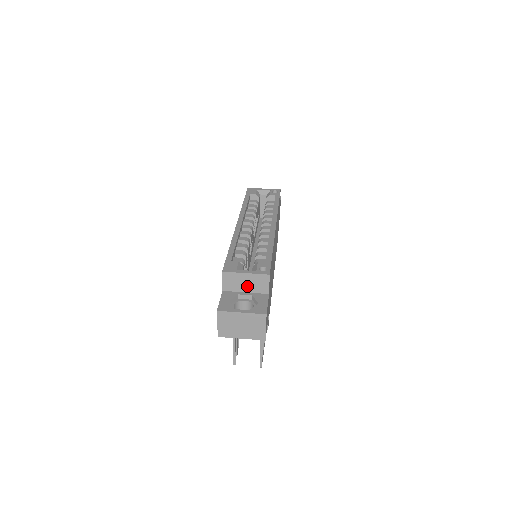
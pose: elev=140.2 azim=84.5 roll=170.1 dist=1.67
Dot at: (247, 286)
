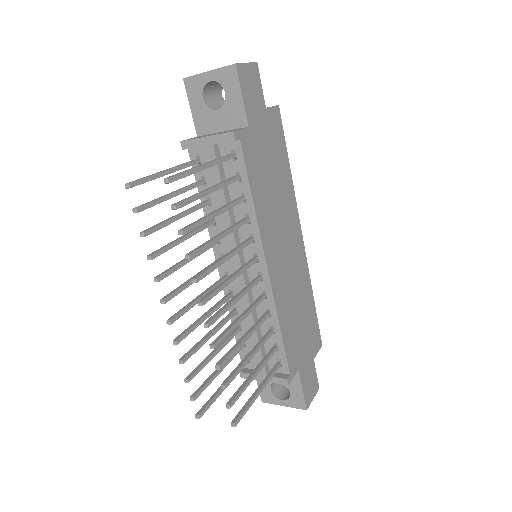
Dot at: occluded
